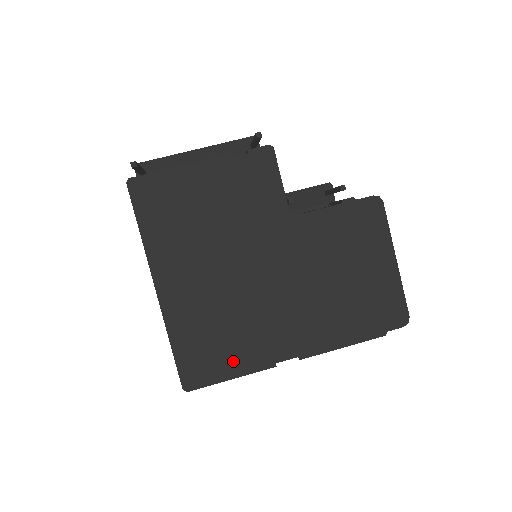
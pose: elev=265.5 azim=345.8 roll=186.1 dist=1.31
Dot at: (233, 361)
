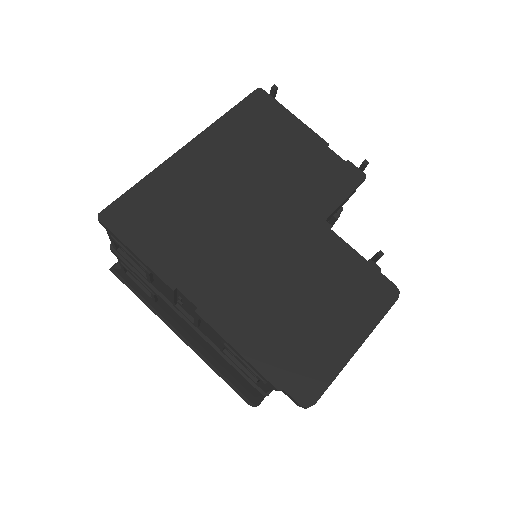
Dot at: (155, 245)
